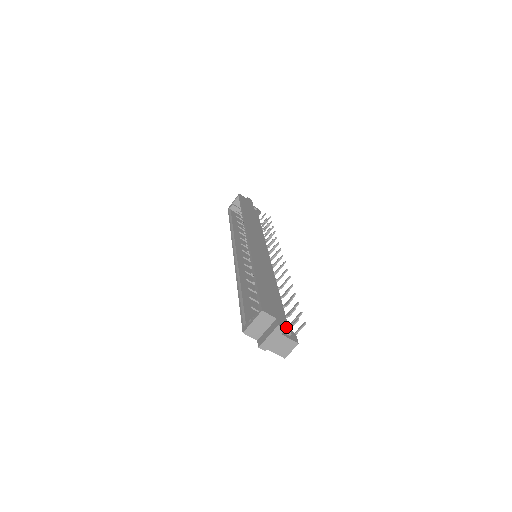
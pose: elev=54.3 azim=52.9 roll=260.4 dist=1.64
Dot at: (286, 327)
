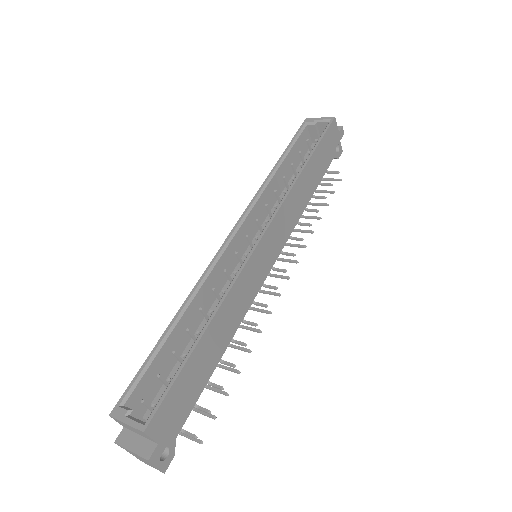
Dot at: (171, 441)
